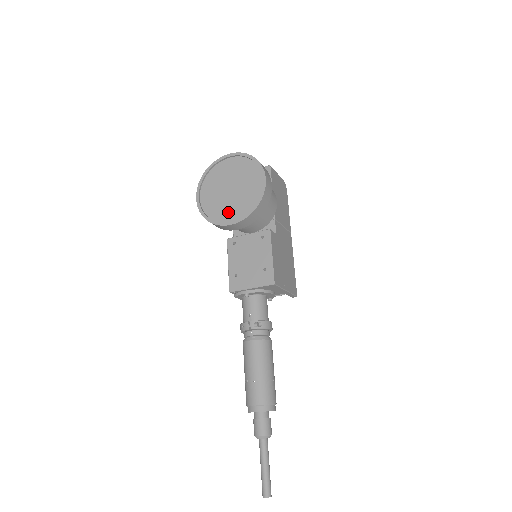
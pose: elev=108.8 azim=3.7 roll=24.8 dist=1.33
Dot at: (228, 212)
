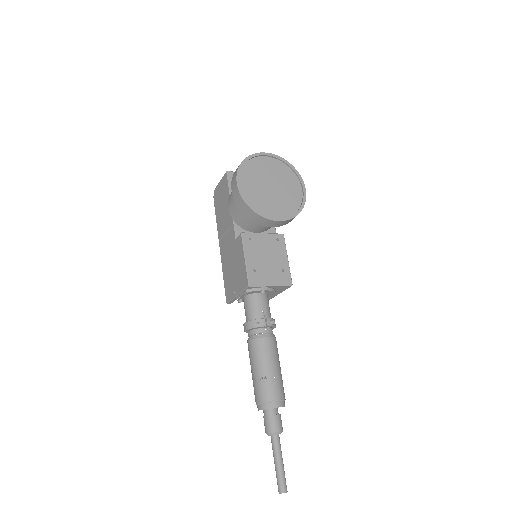
Dot at: (272, 208)
